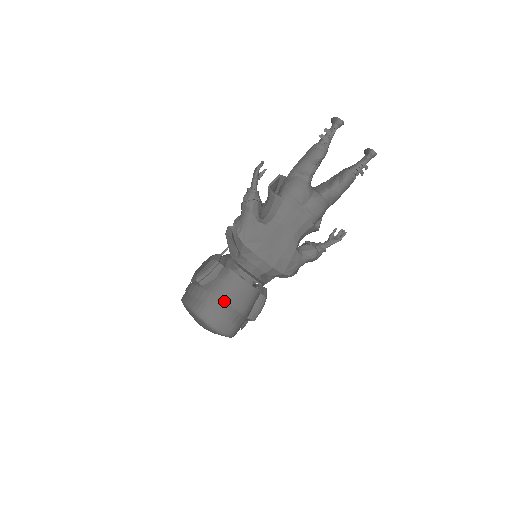
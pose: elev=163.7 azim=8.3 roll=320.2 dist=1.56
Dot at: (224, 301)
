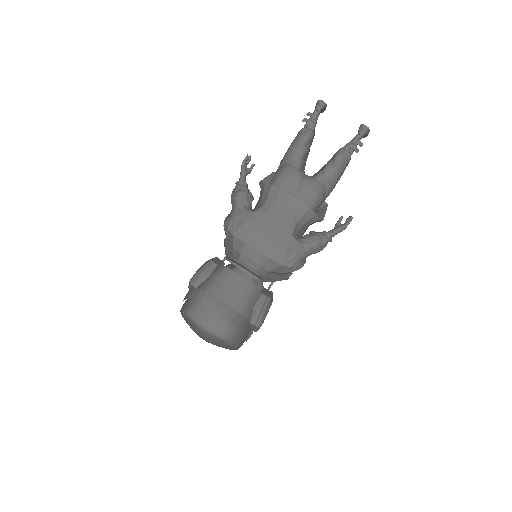
Dot at: (215, 297)
